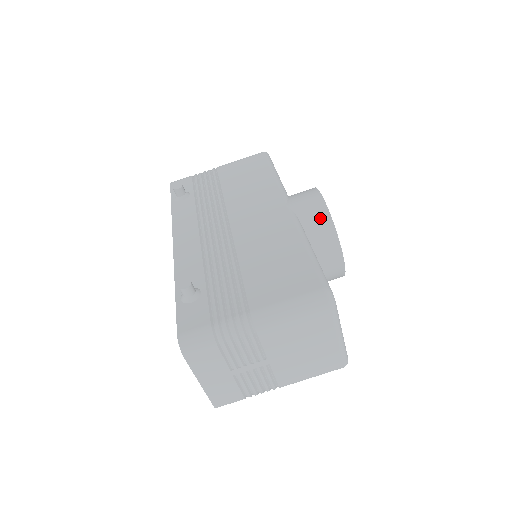
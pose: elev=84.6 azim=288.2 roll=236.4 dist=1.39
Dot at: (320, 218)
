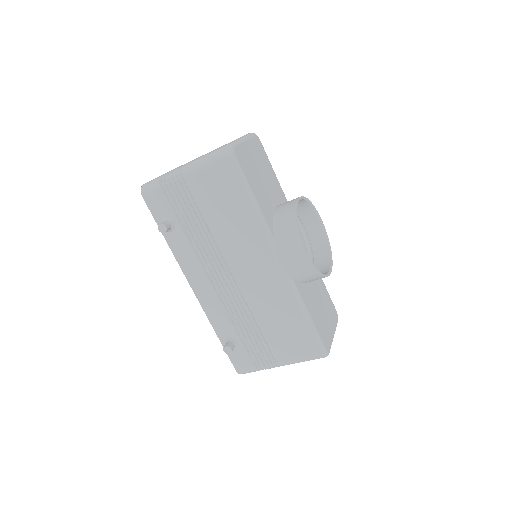
Dot at: (309, 274)
